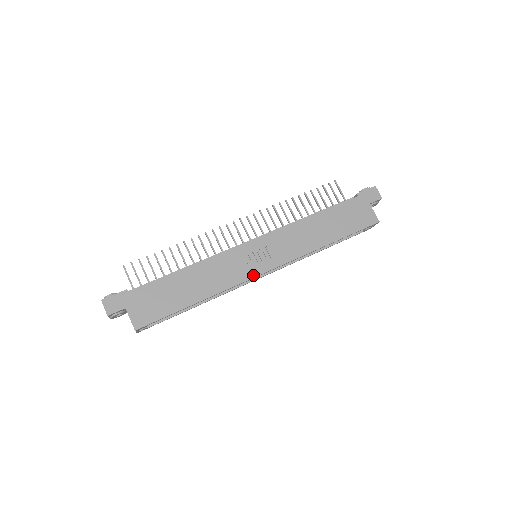
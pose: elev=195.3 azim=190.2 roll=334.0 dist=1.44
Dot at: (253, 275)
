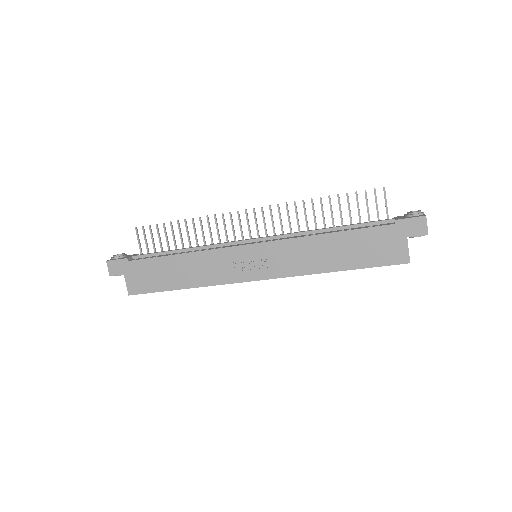
Dot at: (241, 280)
